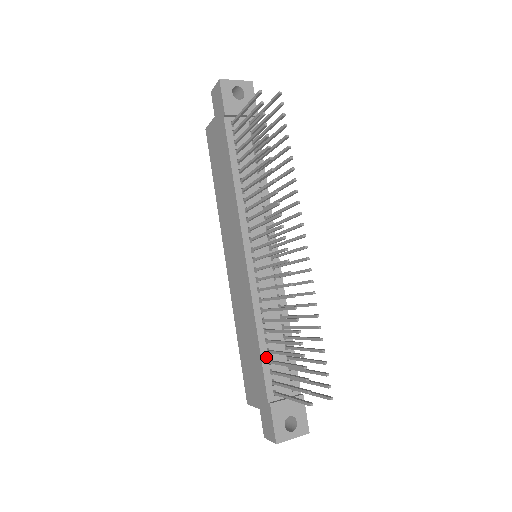
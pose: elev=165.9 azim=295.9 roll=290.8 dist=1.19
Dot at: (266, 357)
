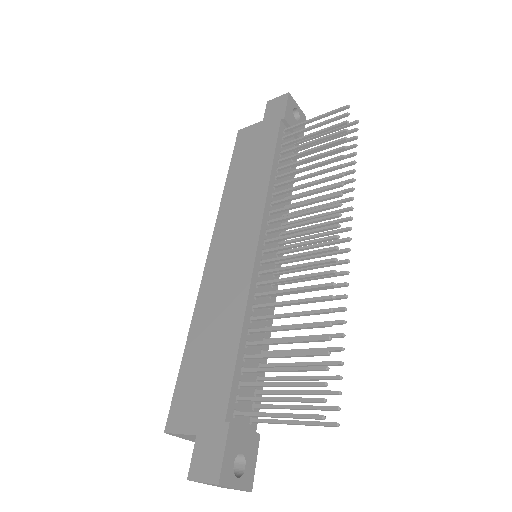
Dot at: (241, 362)
